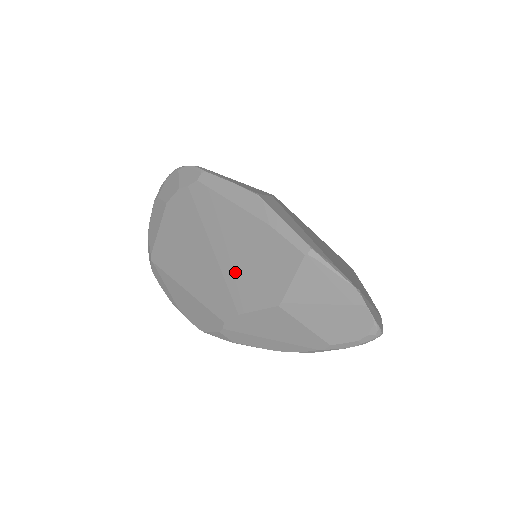
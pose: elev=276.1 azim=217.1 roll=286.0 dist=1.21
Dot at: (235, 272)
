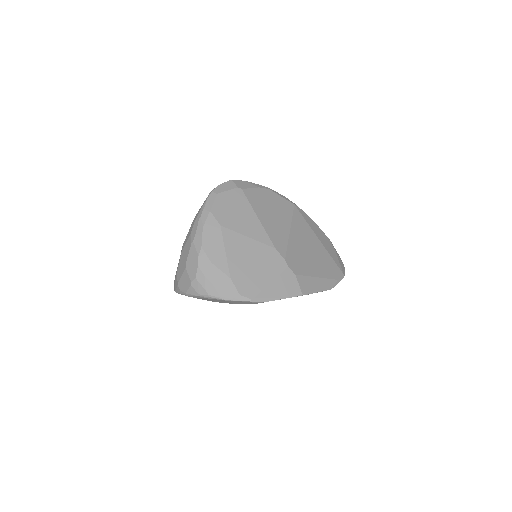
Dot at: occluded
